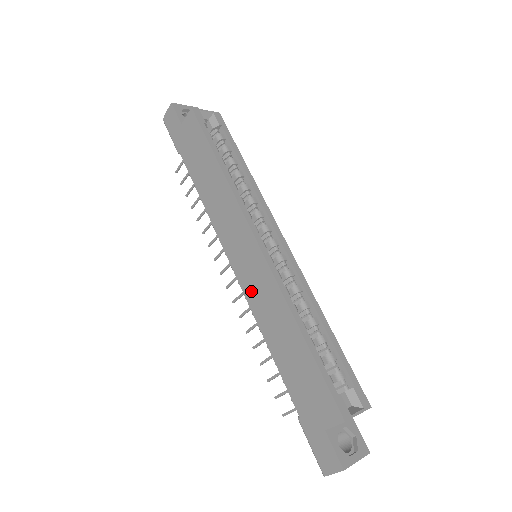
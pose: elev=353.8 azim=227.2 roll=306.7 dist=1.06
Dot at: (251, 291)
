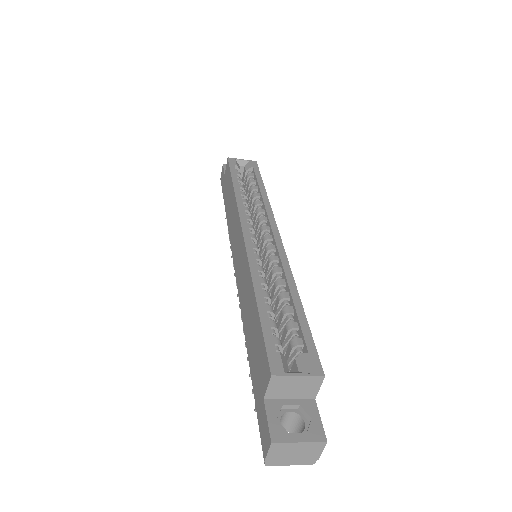
Dot at: (239, 281)
